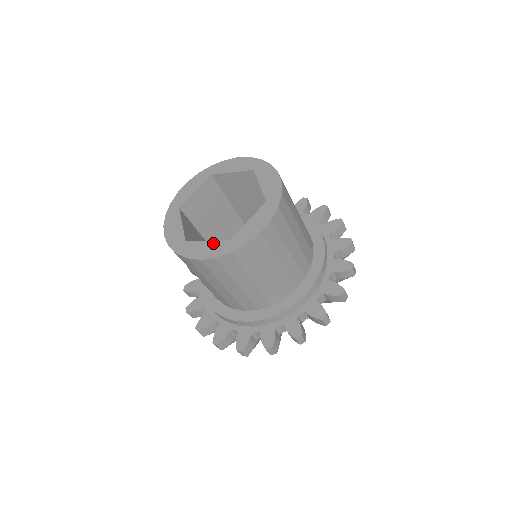
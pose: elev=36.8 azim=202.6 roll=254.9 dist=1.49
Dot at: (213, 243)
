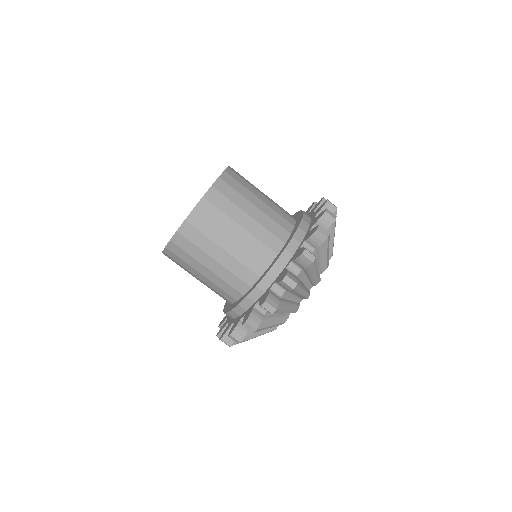
Dot at: occluded
